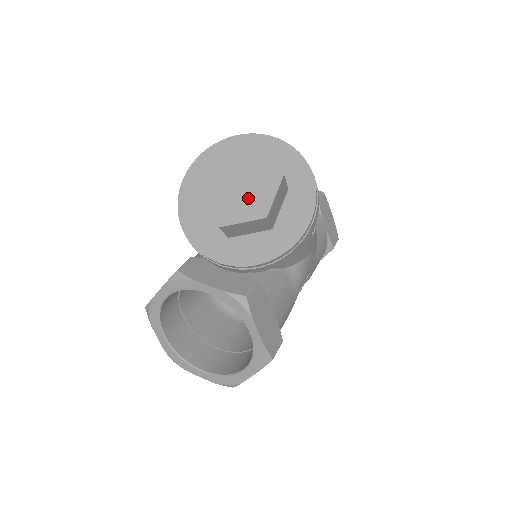
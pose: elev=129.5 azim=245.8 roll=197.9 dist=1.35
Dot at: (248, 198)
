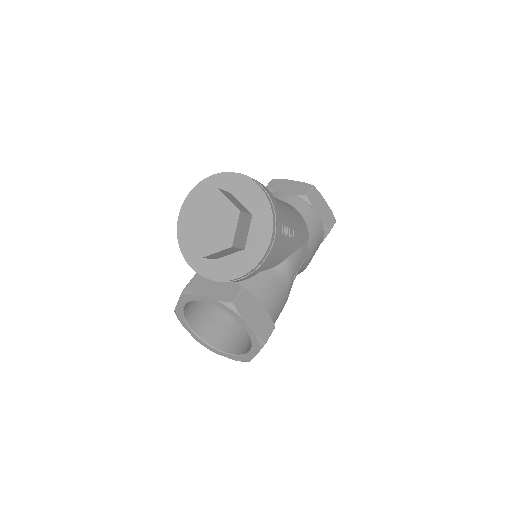
Dot at: (218, 233)
